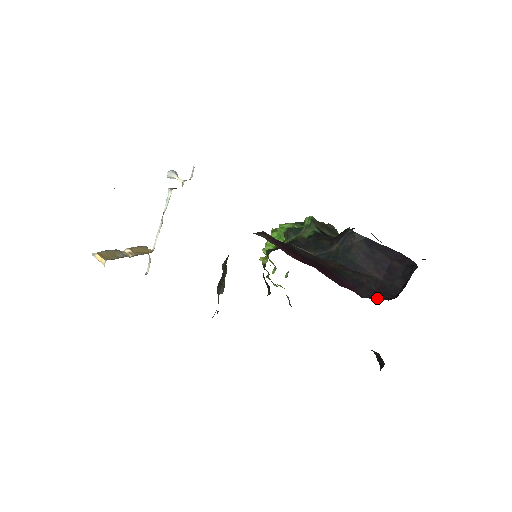
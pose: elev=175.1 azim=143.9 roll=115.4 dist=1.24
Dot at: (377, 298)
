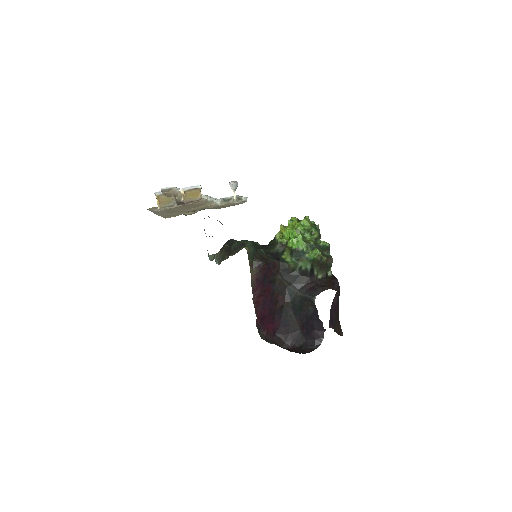
Dot at: (281, 341)
